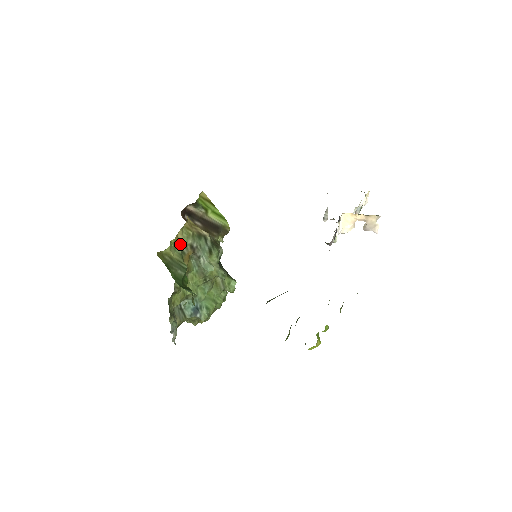
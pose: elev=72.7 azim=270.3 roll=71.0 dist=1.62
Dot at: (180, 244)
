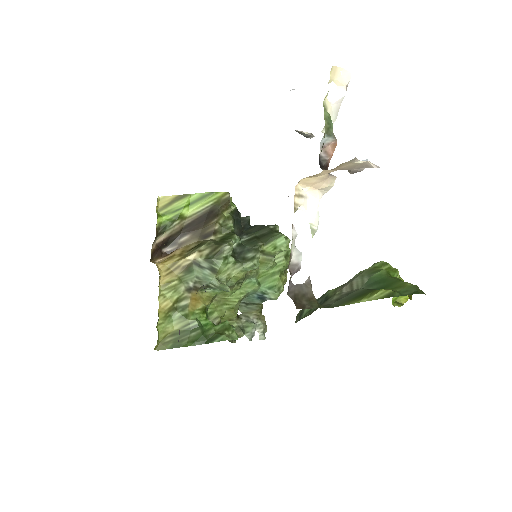
Dot at: (172, 307)
